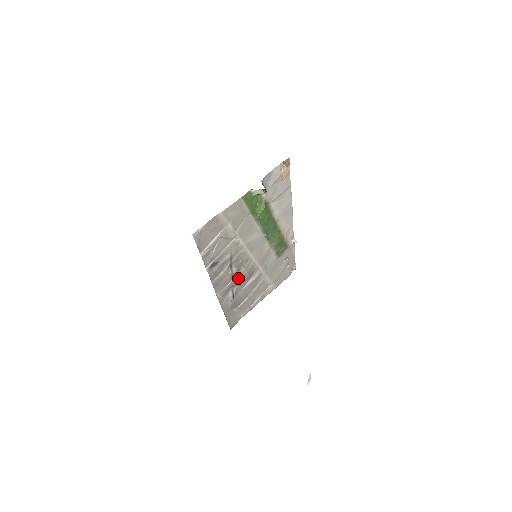
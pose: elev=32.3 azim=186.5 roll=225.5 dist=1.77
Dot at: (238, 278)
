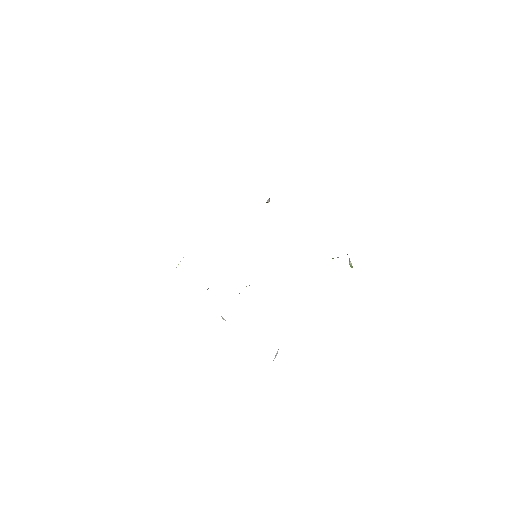
Dot at: occluded
